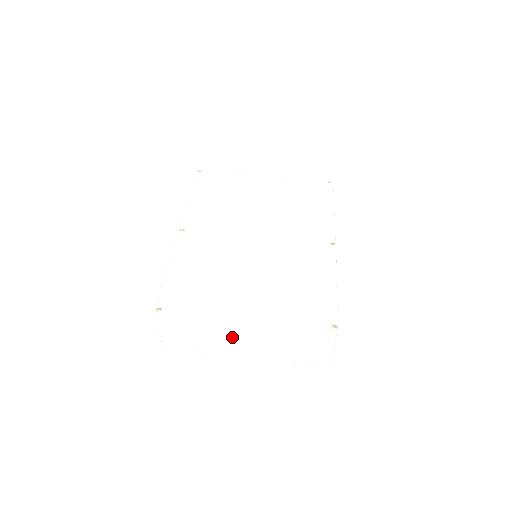
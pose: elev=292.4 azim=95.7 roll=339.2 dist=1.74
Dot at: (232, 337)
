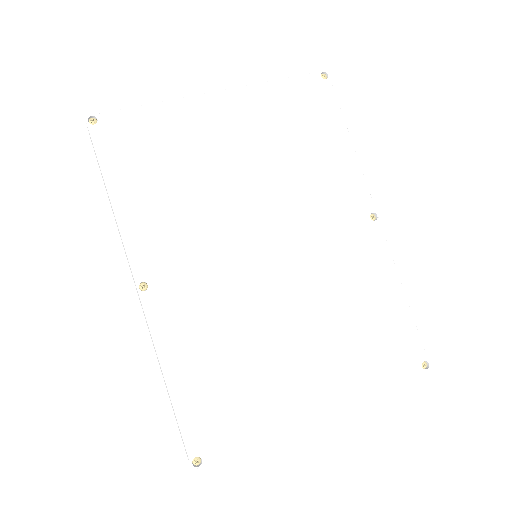
Dot at: occluded
